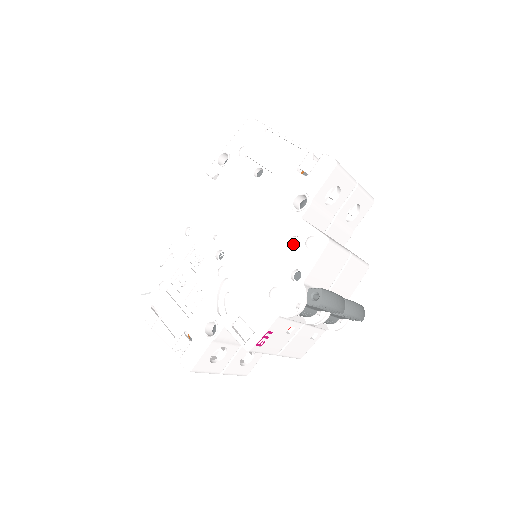
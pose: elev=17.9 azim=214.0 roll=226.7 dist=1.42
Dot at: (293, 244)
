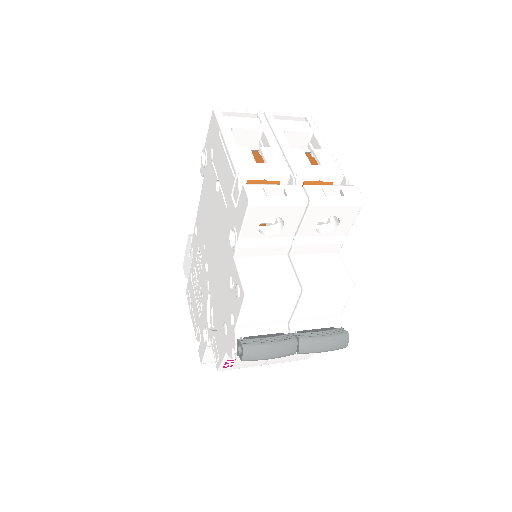
Dot at: occluded
